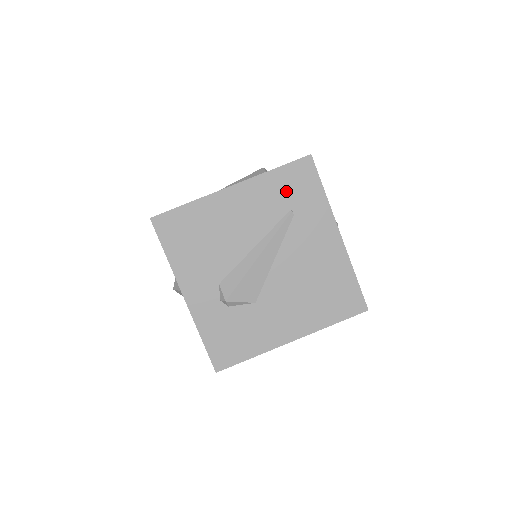
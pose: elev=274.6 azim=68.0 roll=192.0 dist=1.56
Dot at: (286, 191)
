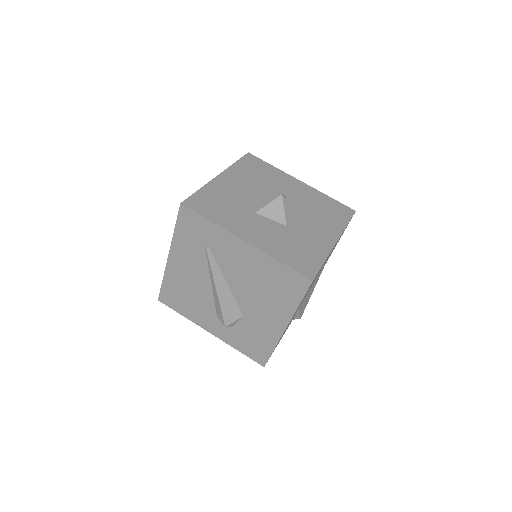
Dot at: (192, 238)
